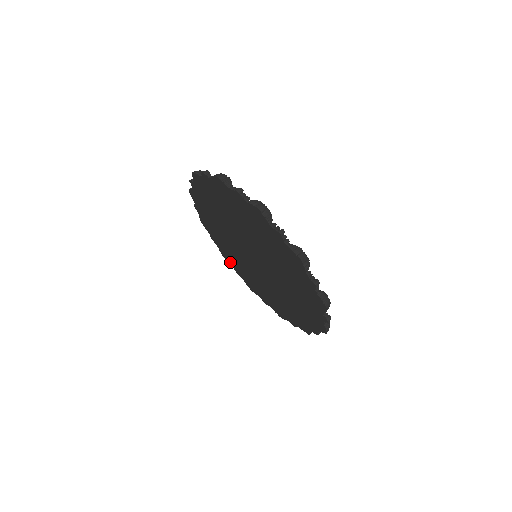
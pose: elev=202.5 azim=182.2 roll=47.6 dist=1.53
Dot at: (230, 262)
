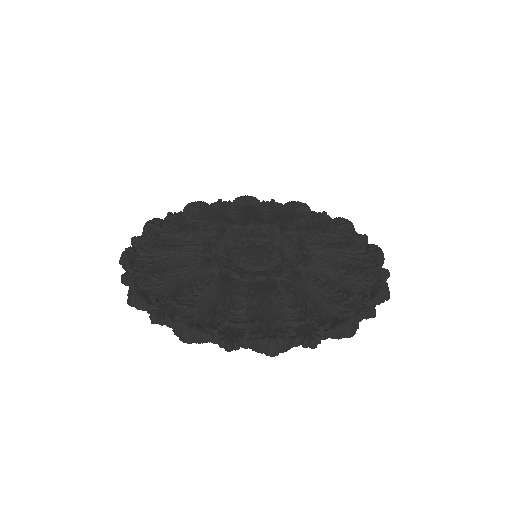
Dot at: occluded
